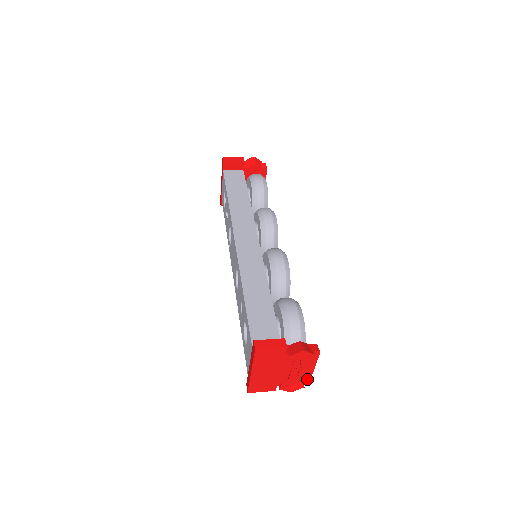
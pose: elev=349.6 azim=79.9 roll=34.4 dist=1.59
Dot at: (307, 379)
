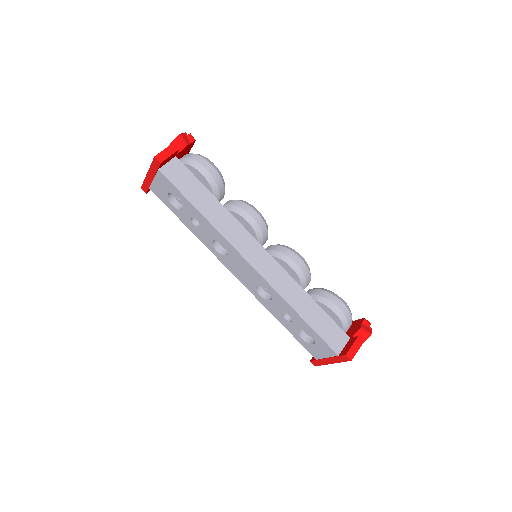
Dot at: occluded
